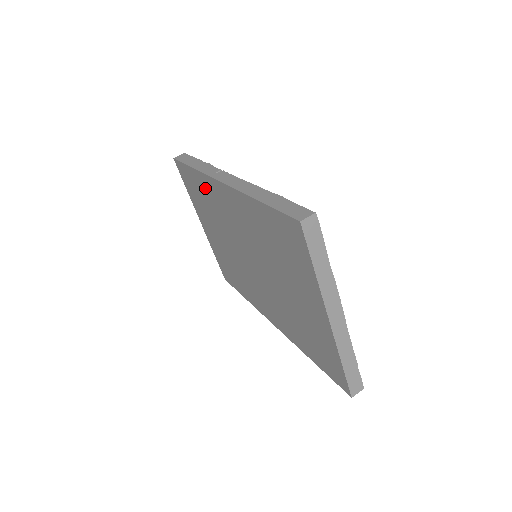
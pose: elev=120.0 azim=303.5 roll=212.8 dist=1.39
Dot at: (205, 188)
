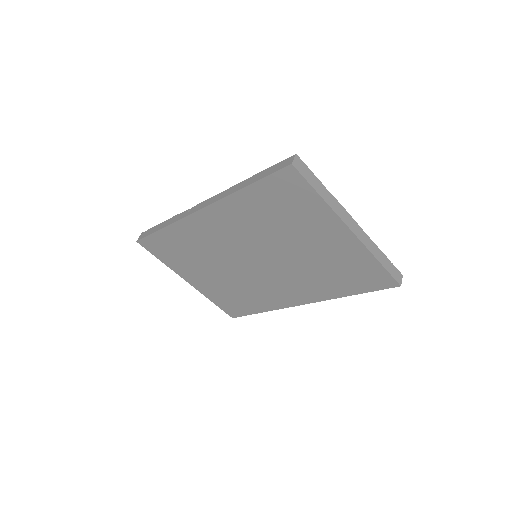
Dot at: (183, 235)
